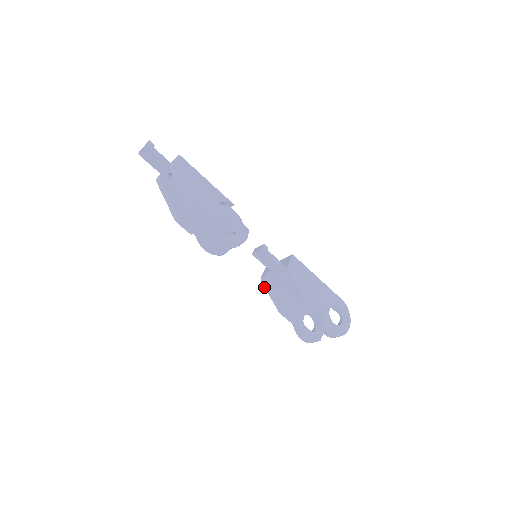
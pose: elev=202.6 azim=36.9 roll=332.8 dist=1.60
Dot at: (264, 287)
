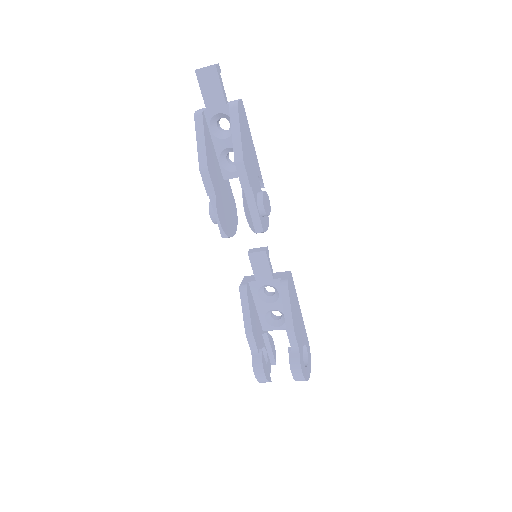
Dot at: (240, 297)
